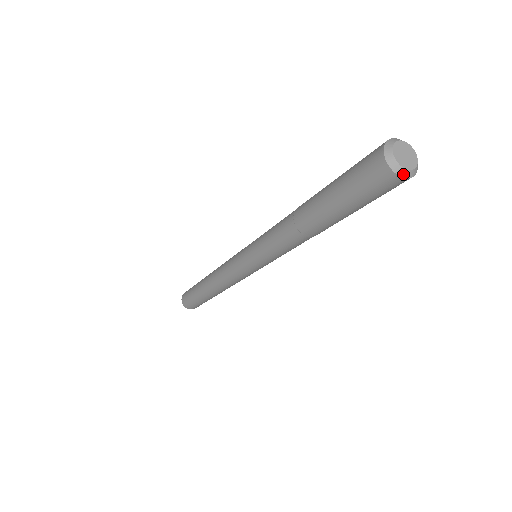
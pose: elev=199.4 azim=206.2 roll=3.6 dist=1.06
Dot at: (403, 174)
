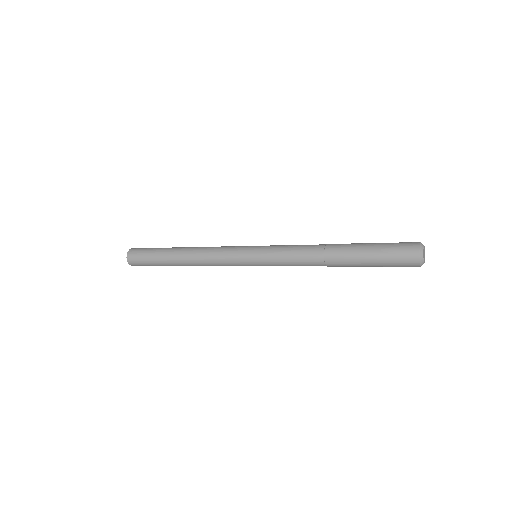
Dot at: occluded
